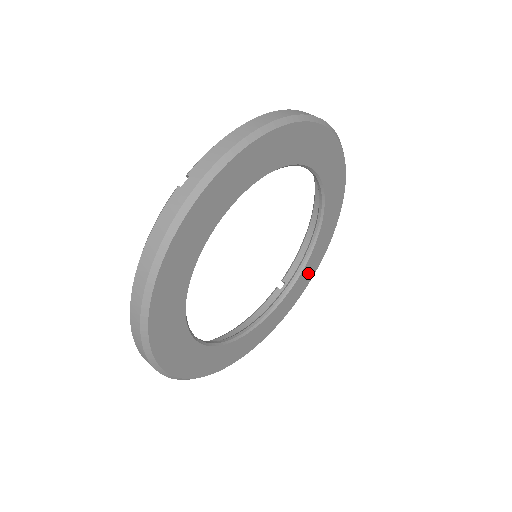
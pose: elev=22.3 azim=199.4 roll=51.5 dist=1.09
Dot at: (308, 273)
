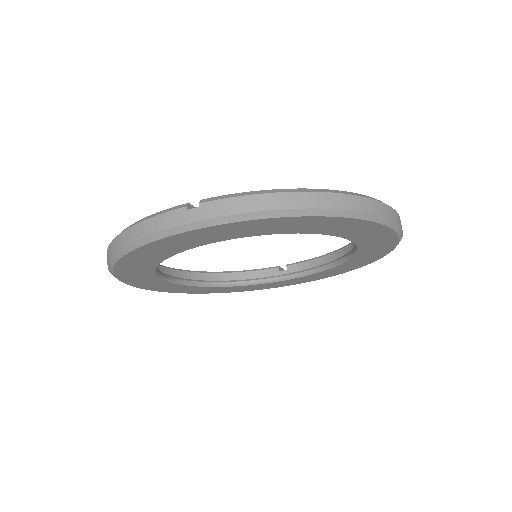
Dot at: (310, 278)
